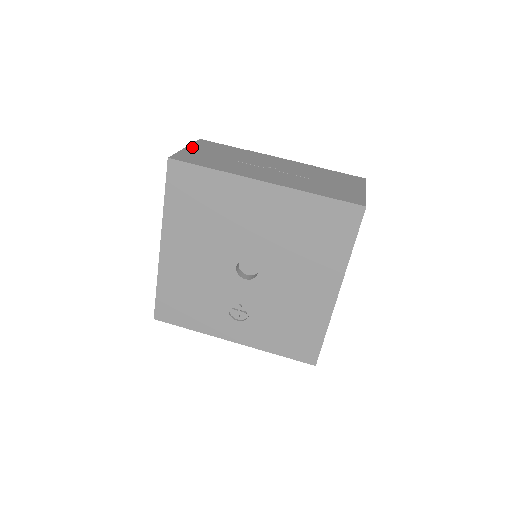
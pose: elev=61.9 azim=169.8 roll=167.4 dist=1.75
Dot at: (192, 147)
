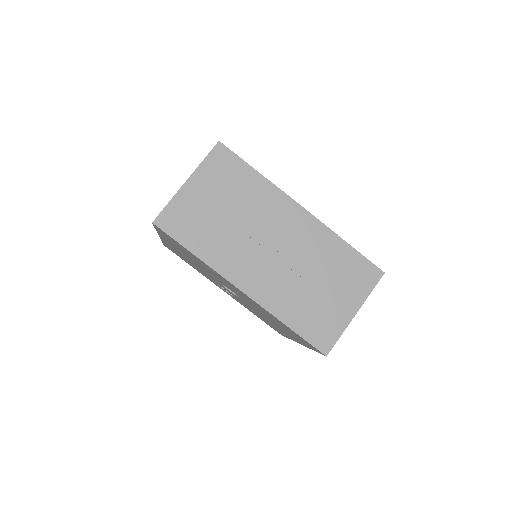
Dot at: (195, 179)
